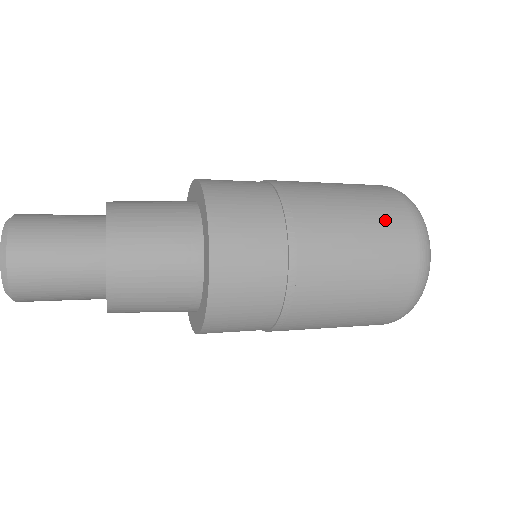
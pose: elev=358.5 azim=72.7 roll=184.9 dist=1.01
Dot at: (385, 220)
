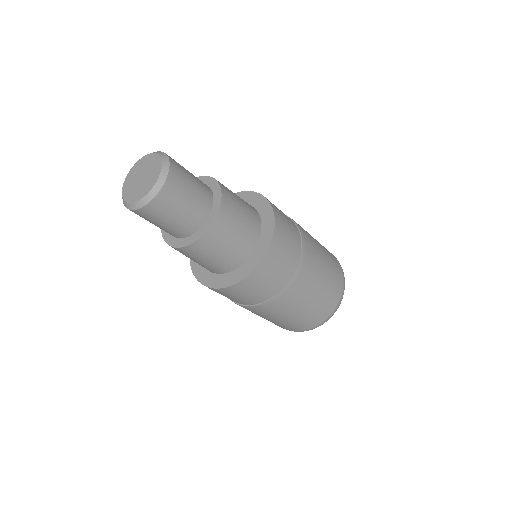
Dot at: (333, 285)
